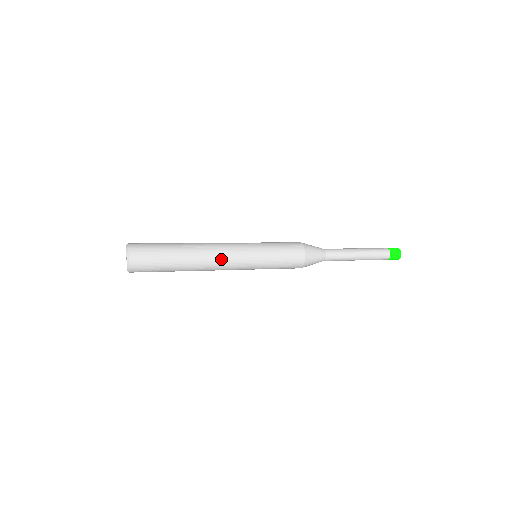
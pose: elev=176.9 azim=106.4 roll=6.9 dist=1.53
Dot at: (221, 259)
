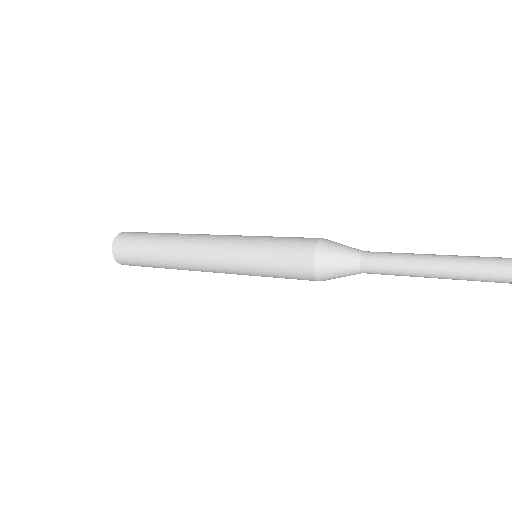
Dot at: (203, 269)
